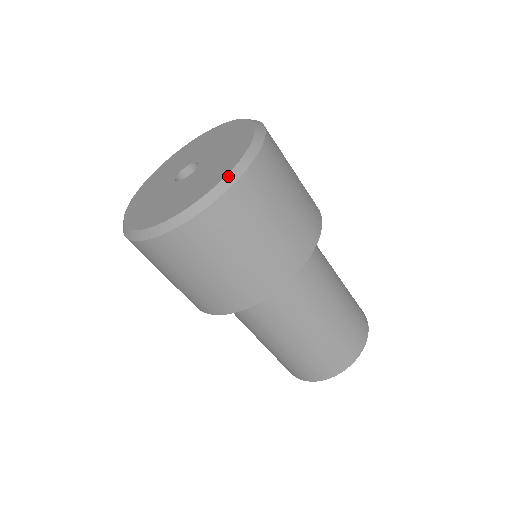
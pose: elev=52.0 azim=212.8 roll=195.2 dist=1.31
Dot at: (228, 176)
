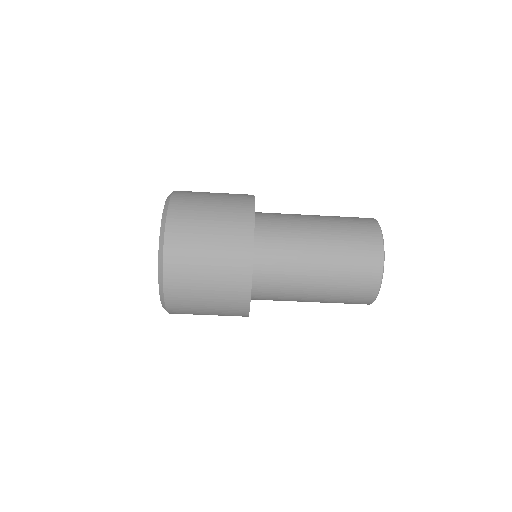
Dot at: (159, 263)
